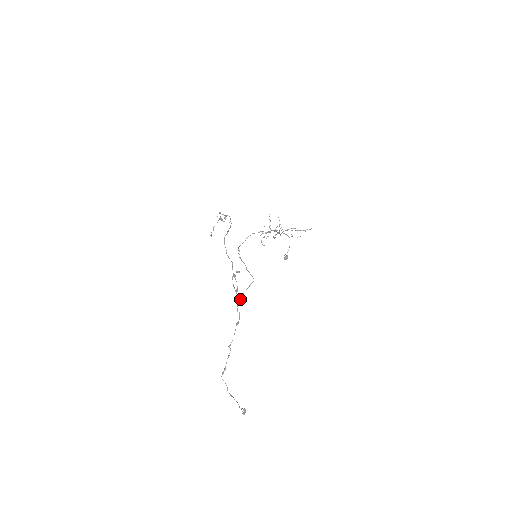
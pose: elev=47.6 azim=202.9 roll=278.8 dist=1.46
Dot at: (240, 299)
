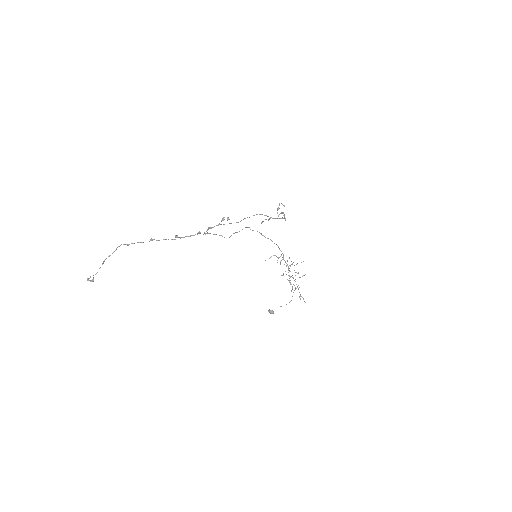
Dot at: occluded
